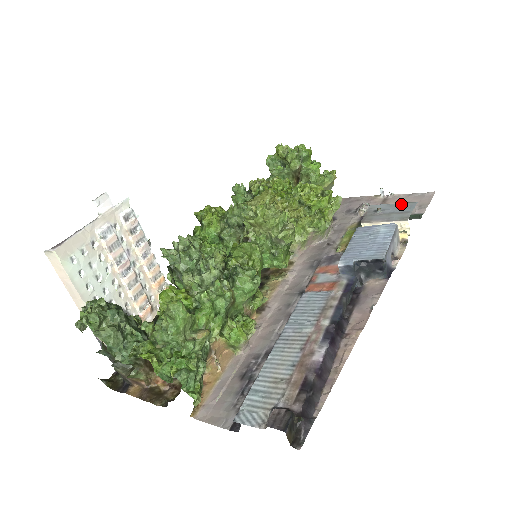
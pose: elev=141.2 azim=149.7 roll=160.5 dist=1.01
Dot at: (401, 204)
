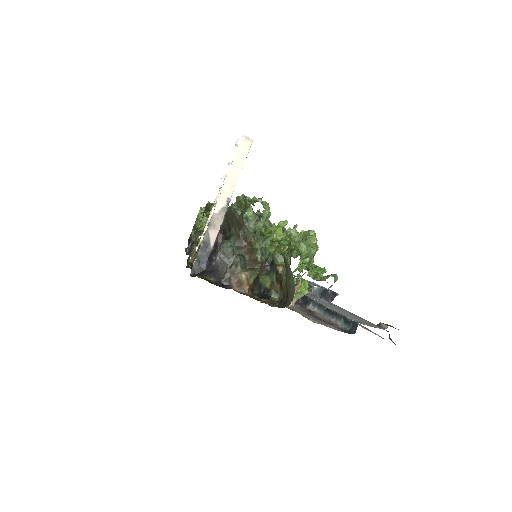
Dot at: occluded
